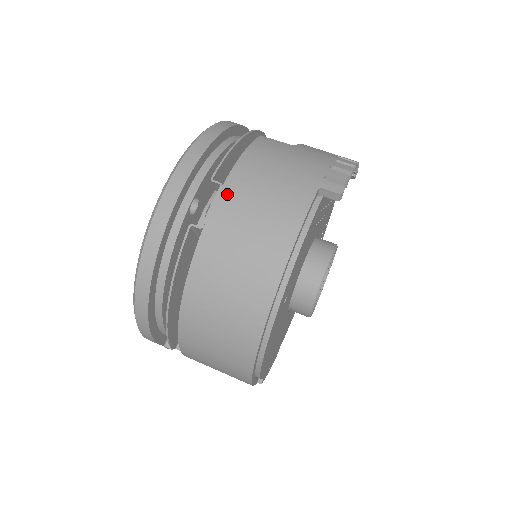
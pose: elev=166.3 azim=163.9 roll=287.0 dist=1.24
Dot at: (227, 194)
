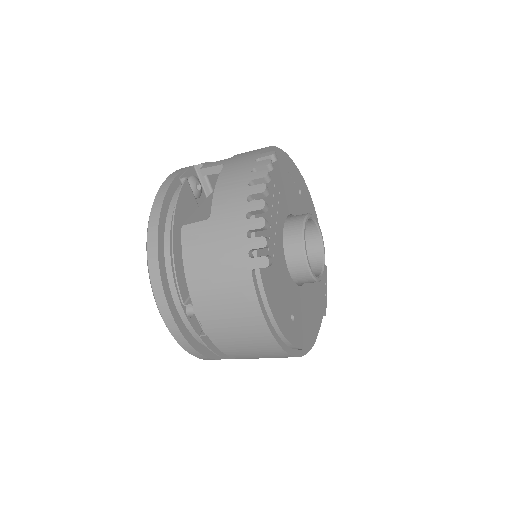
Dot at: (201, 310)
